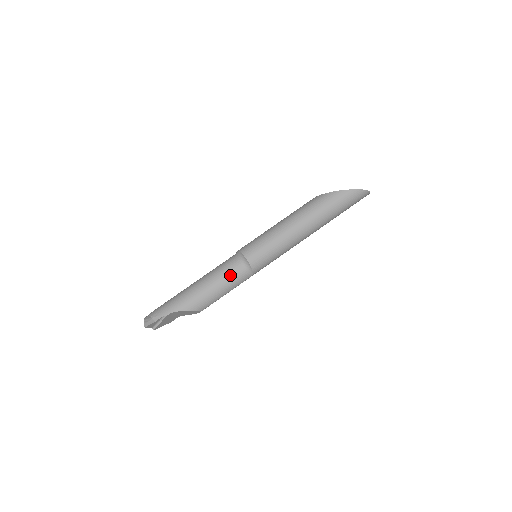
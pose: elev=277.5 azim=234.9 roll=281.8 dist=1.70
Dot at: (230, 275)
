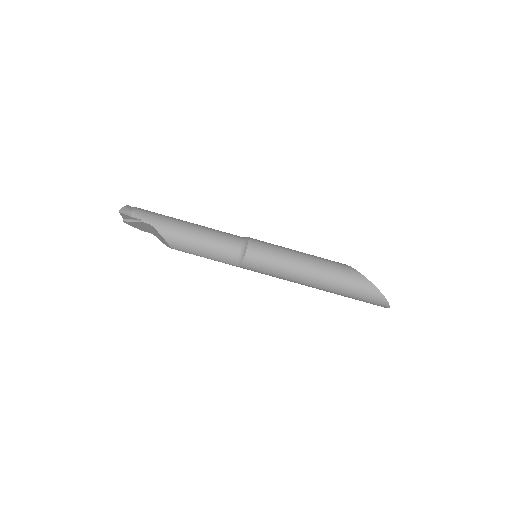
Dot at: (222, 247)
